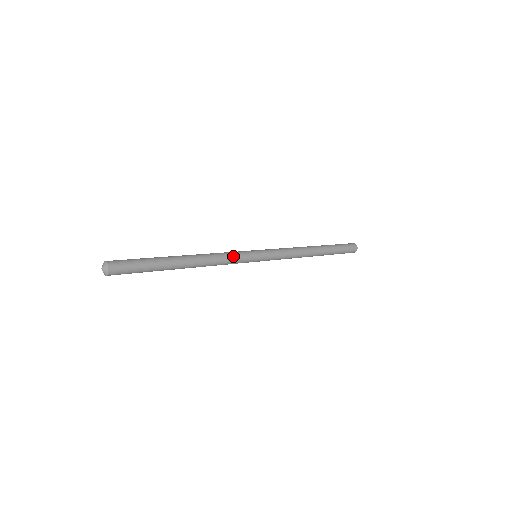
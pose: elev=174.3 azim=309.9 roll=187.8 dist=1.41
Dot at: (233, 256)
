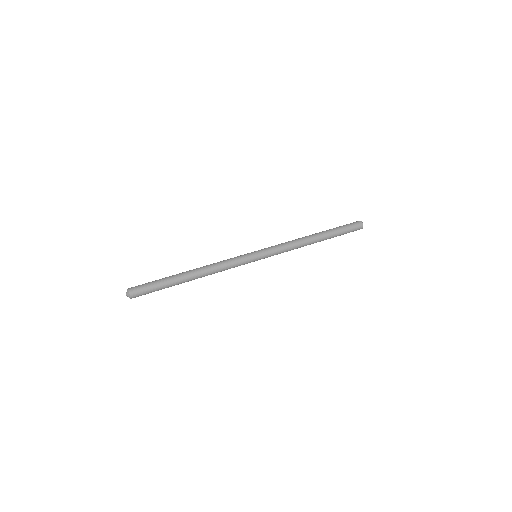
Dot at: (233, 267)
